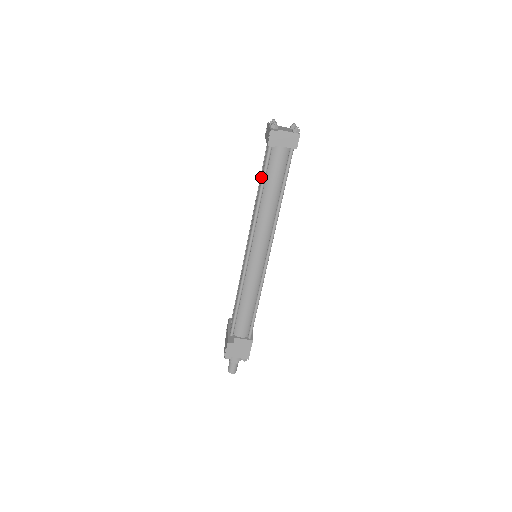
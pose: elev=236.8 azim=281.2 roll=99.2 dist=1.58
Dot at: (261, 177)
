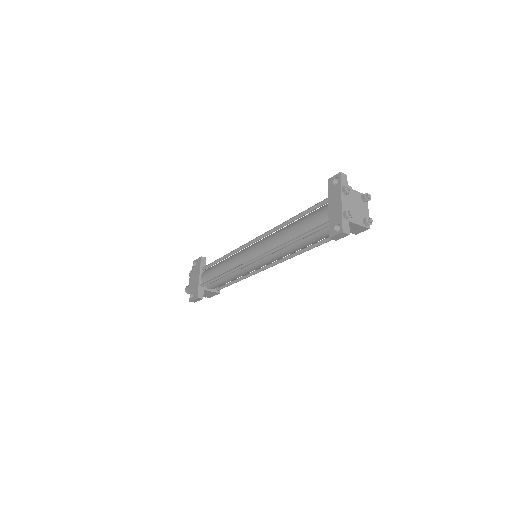
Dot at: (301, 227)
